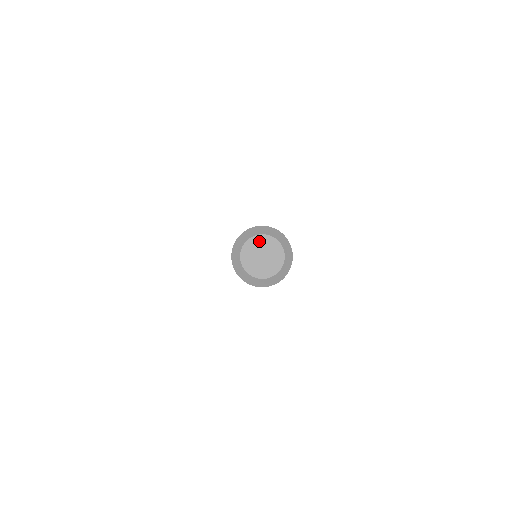
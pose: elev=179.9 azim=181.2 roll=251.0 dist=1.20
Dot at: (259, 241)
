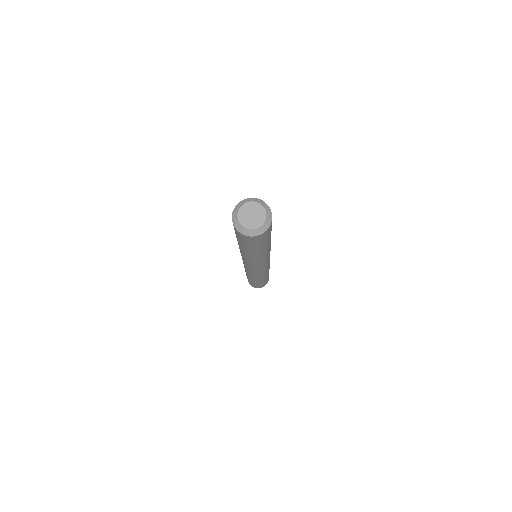
Dot at: (249, 206)
